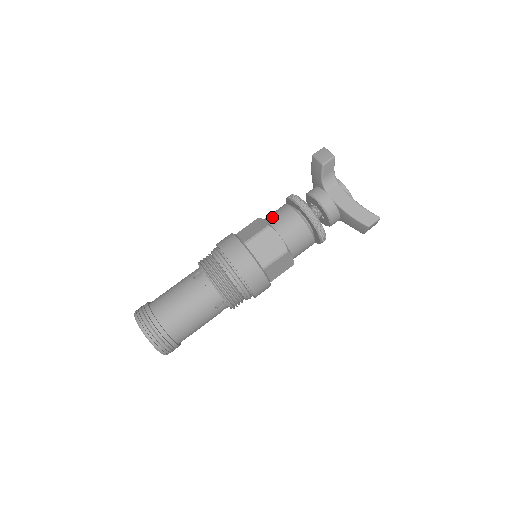
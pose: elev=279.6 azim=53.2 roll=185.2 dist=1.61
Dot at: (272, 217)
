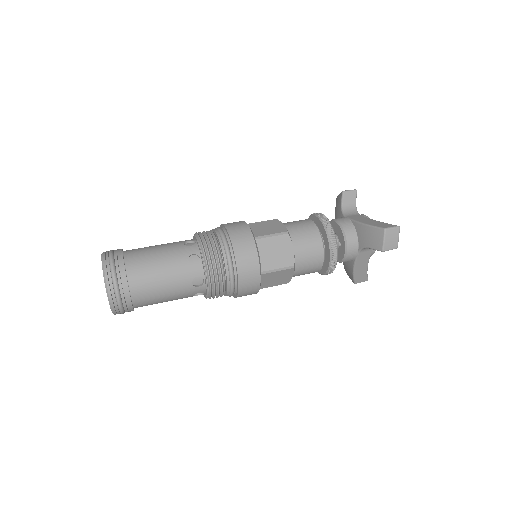
Dot at: occluded
